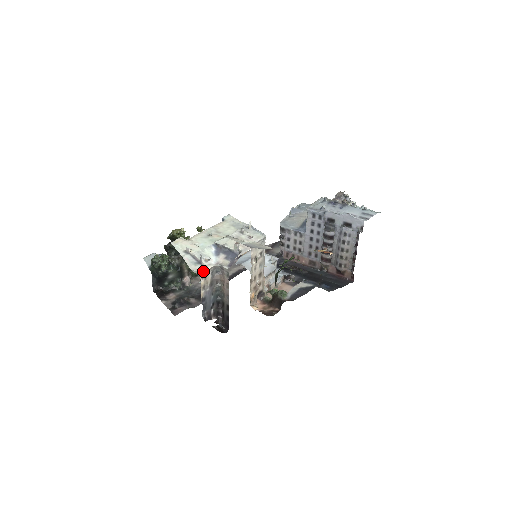
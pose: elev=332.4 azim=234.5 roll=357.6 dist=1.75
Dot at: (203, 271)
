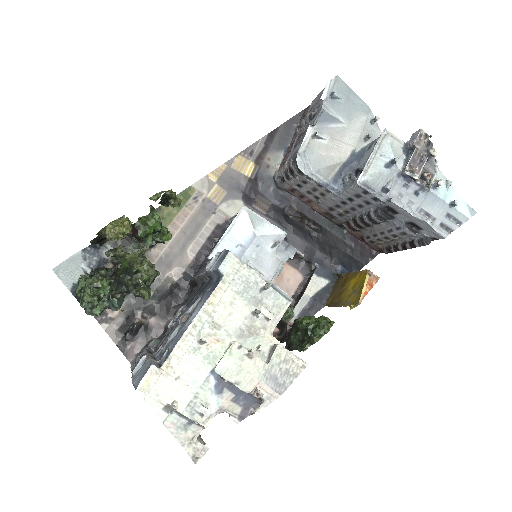
Dot at: (198, 433)
